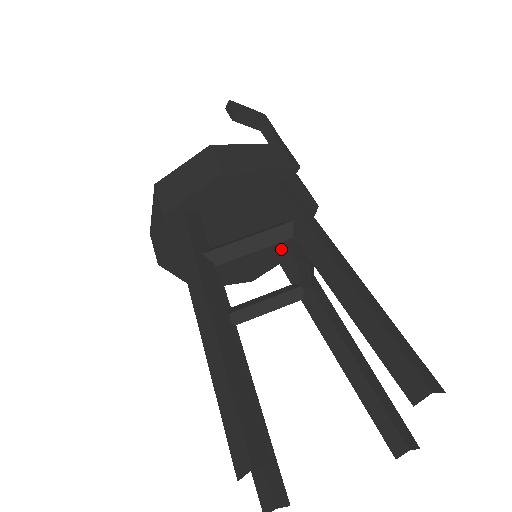
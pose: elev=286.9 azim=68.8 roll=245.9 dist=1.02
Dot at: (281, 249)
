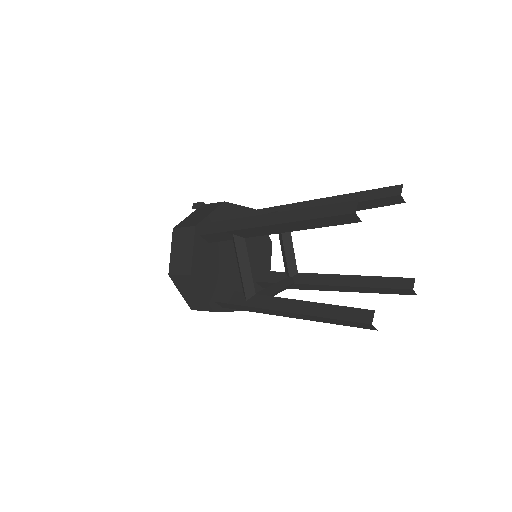
Dot at: (260, 275)
